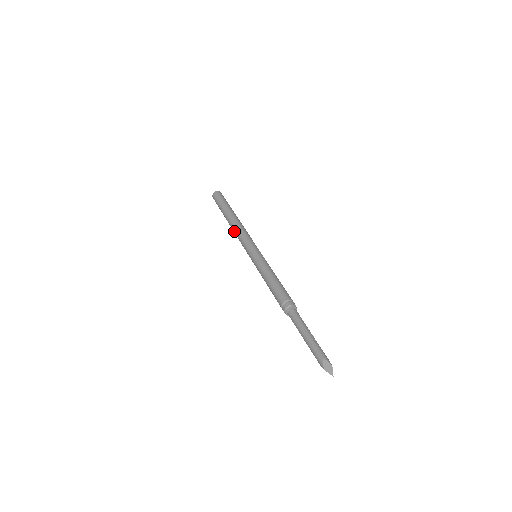
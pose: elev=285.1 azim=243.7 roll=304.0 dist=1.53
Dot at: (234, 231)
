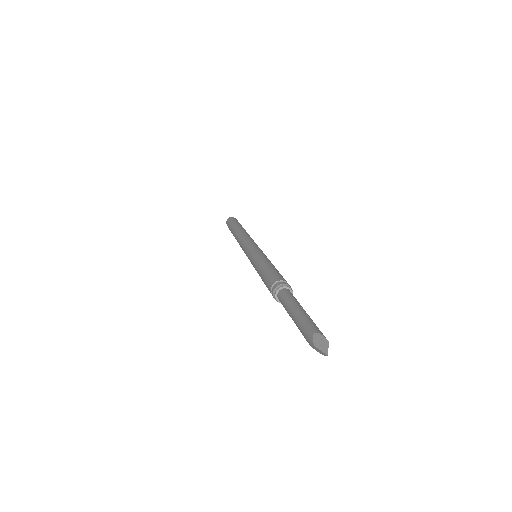
Dot at: (238, 240)
